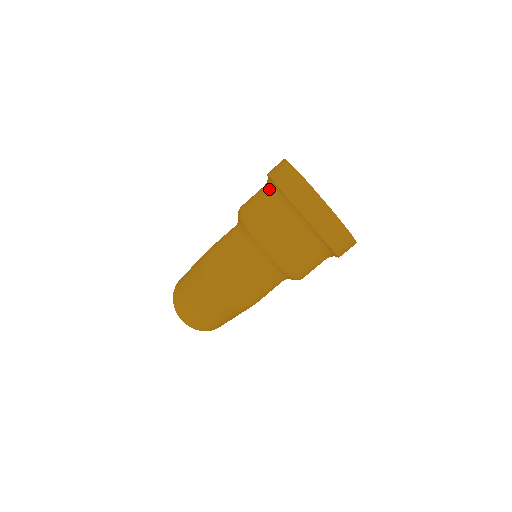
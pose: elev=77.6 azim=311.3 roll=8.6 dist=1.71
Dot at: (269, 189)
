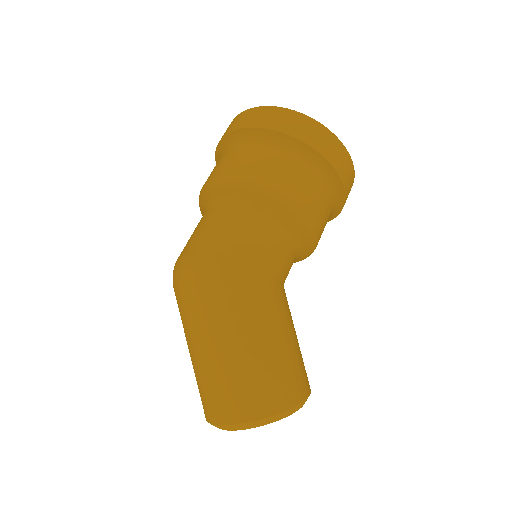
Dot at: occluded
